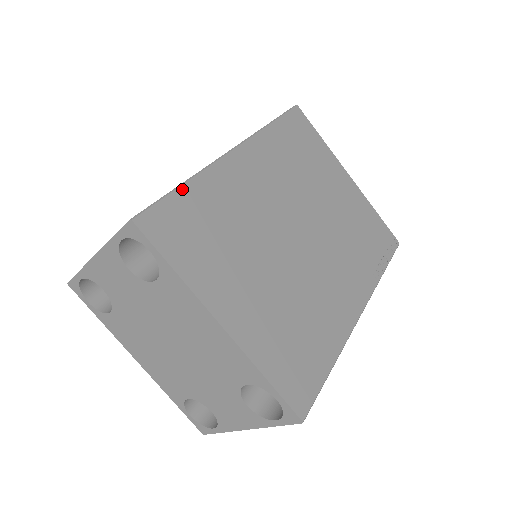
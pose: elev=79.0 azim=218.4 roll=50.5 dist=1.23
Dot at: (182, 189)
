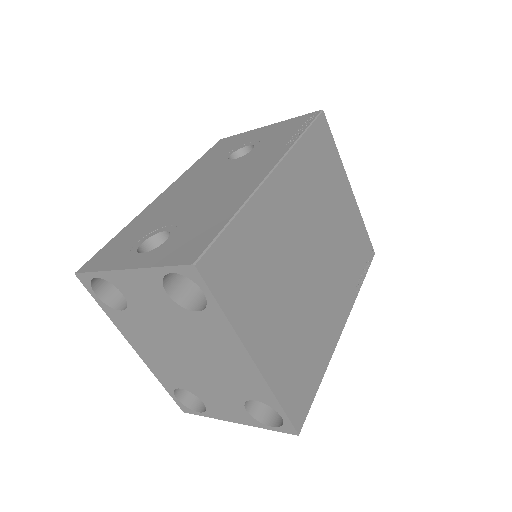
Dot at: (233, 223)
